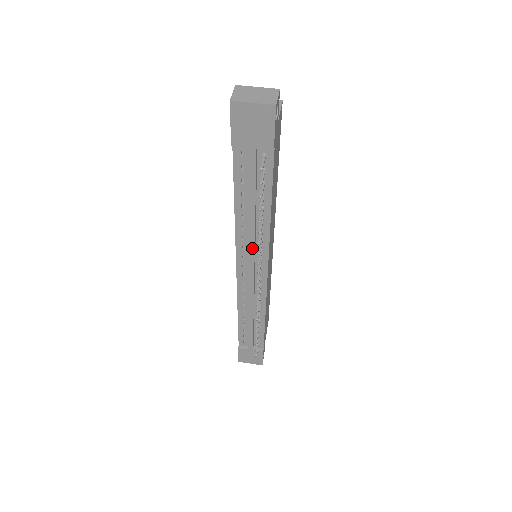
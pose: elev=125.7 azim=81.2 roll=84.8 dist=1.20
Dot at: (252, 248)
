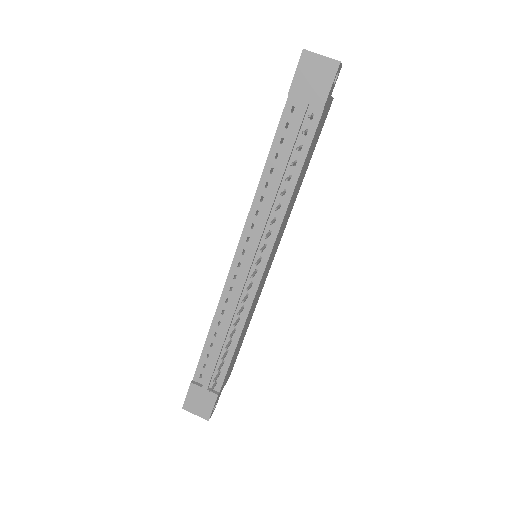
Dot at: (263, 225)
